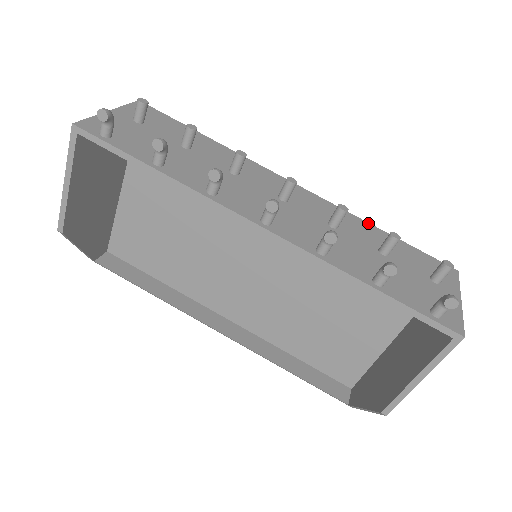
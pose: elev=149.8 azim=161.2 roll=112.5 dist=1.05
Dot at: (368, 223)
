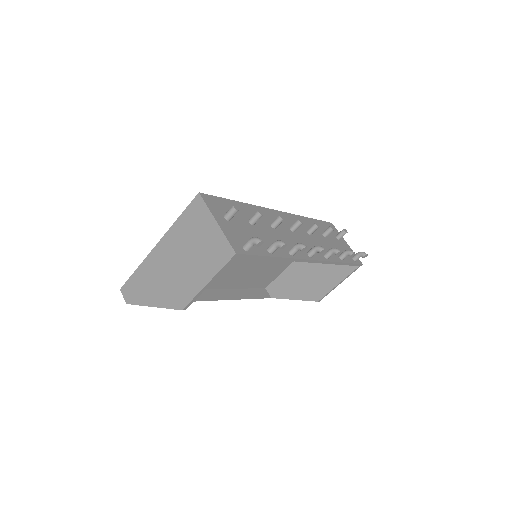
Dot at: (306, 217)
